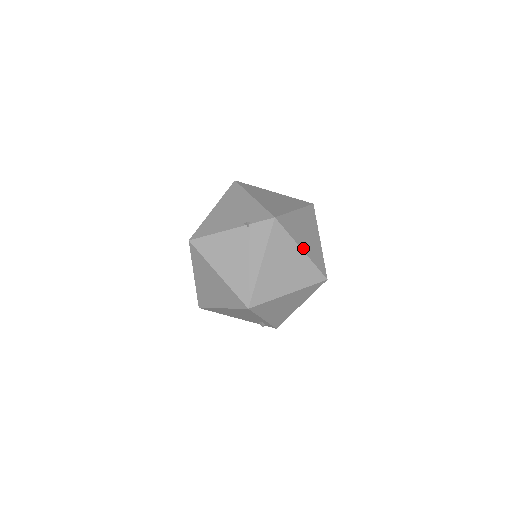
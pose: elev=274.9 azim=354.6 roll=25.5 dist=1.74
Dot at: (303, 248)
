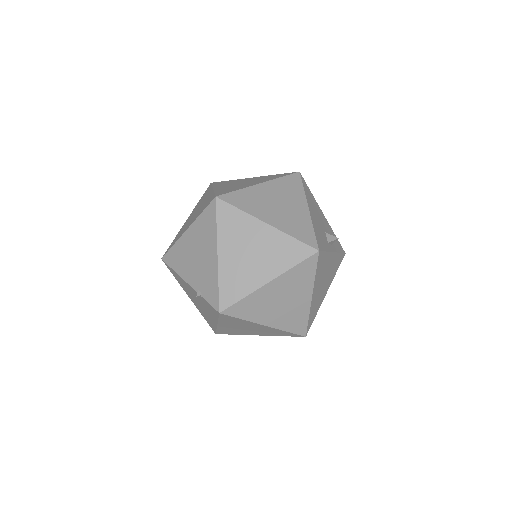
Dot at: (268, 323)
